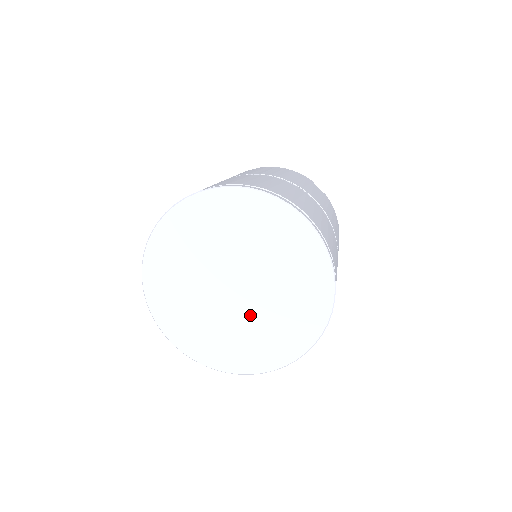
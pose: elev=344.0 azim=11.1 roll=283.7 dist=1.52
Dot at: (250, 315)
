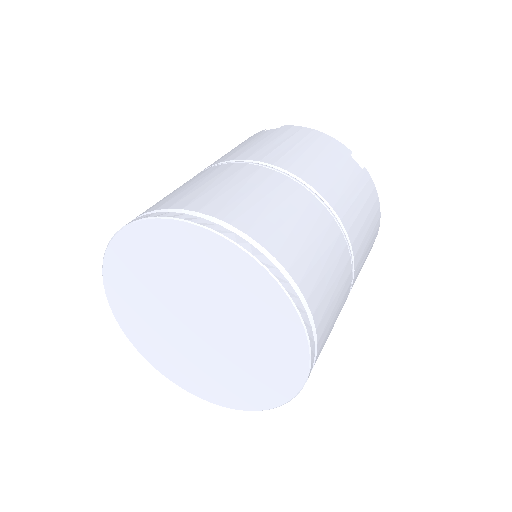
Dot at: (217, 356)
